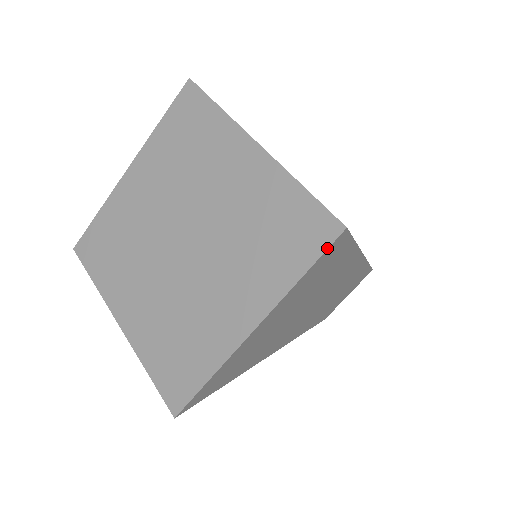
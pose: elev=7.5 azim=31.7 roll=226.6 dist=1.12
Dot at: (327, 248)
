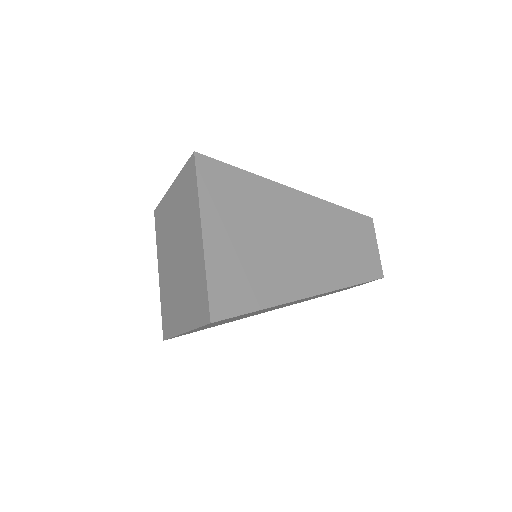
Dot at: (204, 325)
